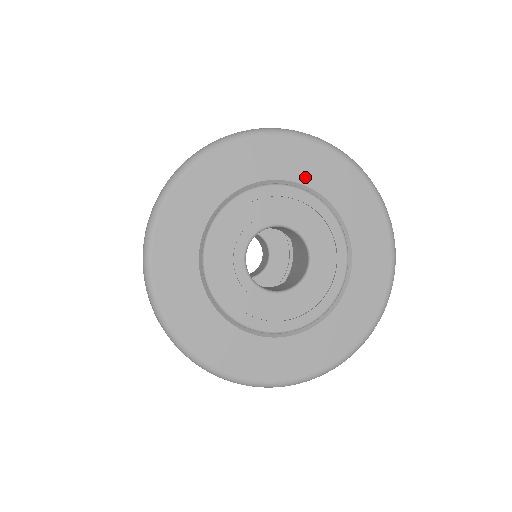
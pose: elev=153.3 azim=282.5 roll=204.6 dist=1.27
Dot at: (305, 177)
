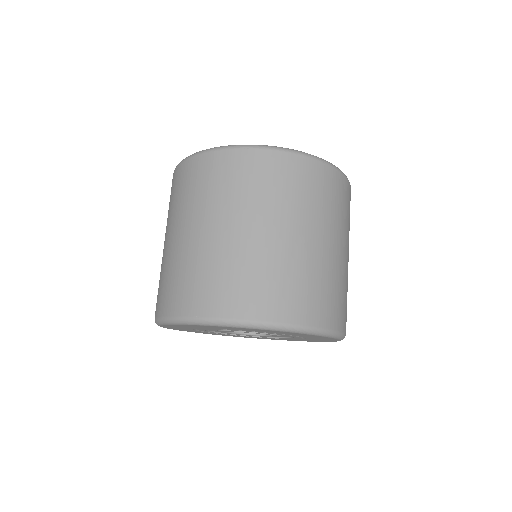
Dot at: occluded
